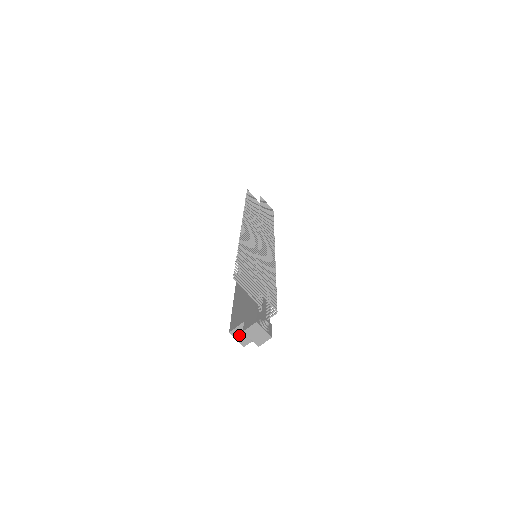
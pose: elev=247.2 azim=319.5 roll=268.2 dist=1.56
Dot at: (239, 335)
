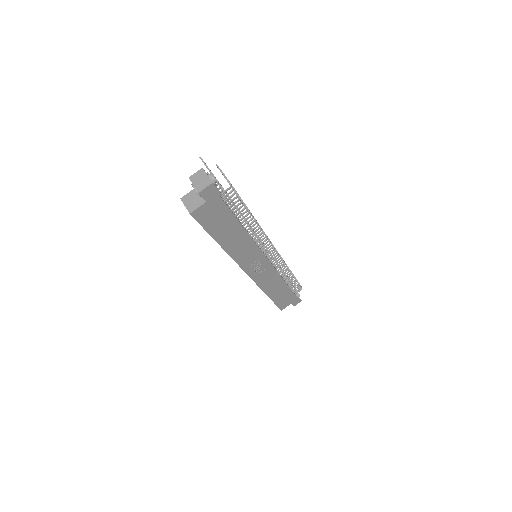
Dot at: (188, 201)
